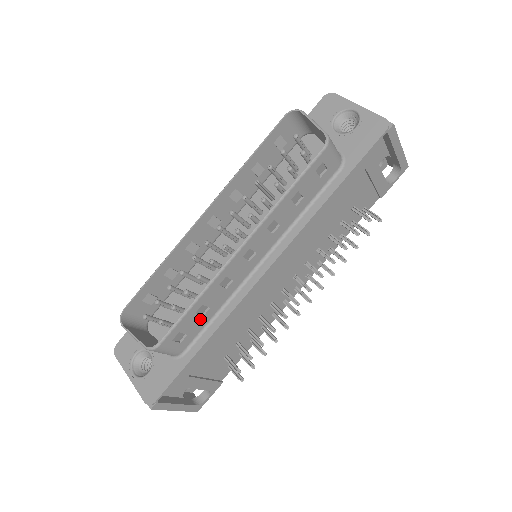
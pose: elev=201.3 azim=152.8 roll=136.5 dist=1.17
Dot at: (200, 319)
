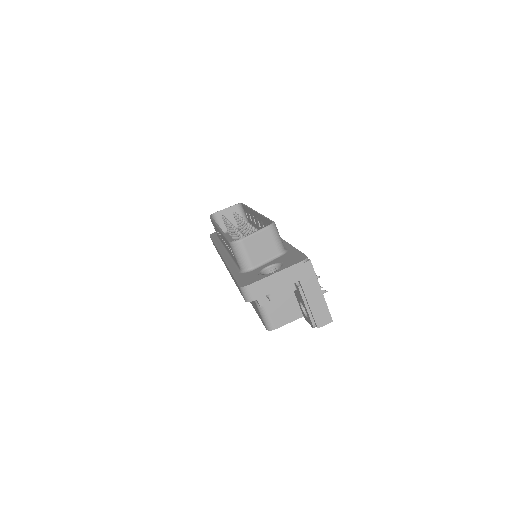
Dot at: occluded
